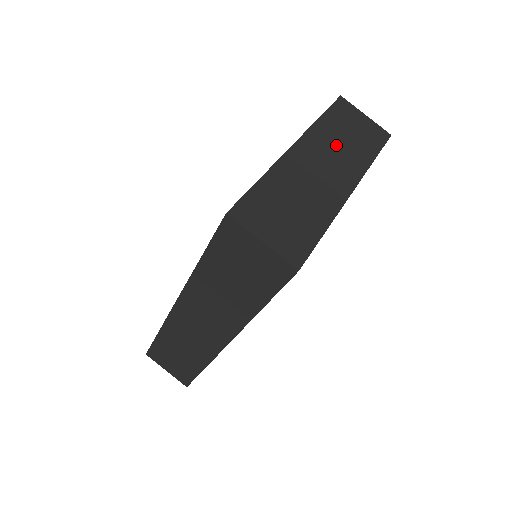
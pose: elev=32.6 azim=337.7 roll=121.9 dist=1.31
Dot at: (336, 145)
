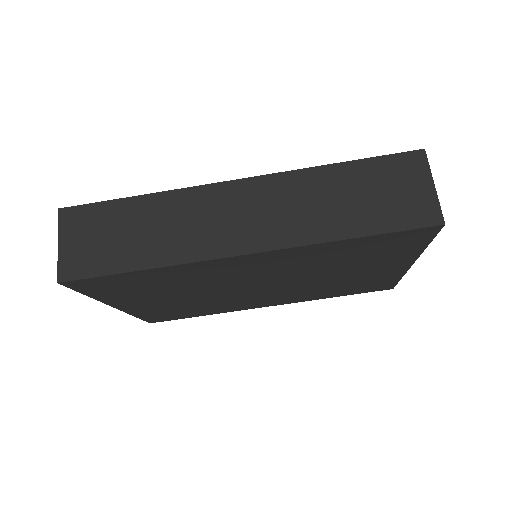
Dot at: occluded
